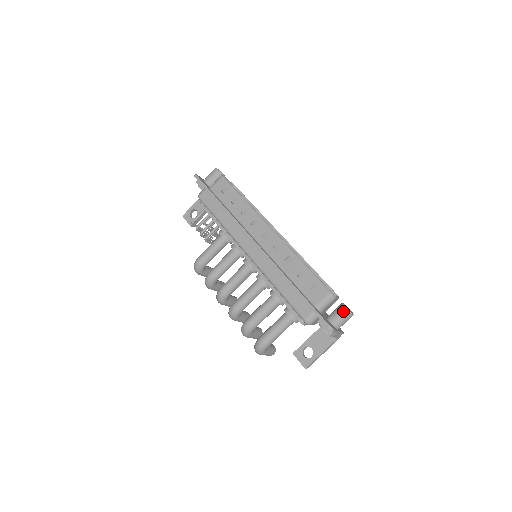
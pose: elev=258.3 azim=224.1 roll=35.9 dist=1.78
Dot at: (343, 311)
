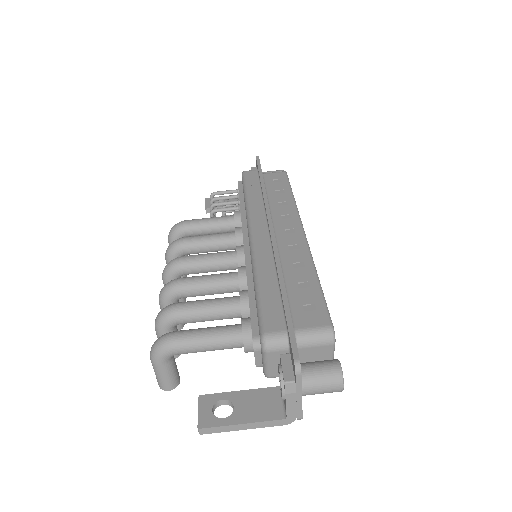
Dot at: (332, 366)
